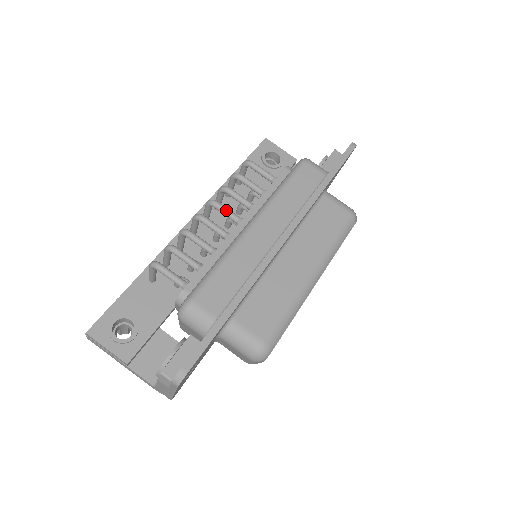
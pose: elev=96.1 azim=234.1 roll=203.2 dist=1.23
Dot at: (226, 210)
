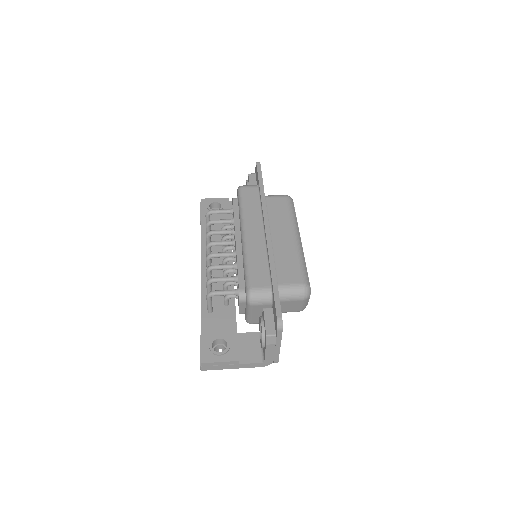
Dot at: (221, 242)
